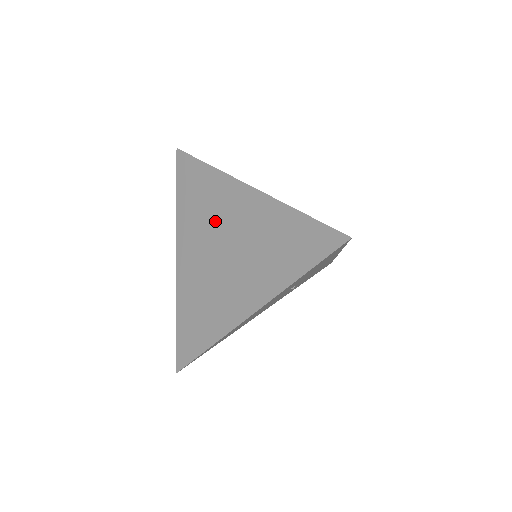
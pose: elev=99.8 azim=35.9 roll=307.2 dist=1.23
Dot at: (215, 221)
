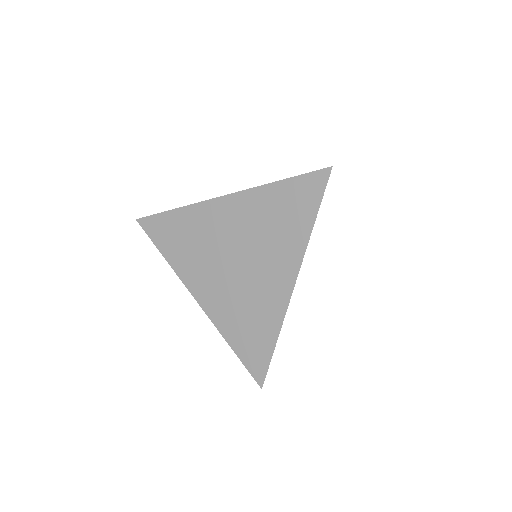
Dot at: (212, 243)
